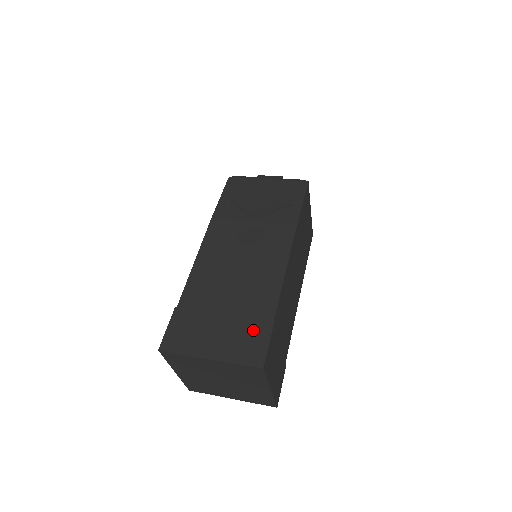
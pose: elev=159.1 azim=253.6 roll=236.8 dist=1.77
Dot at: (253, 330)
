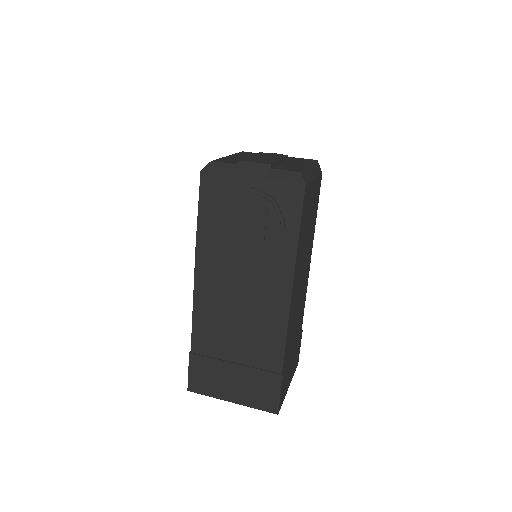
Dot at: (264, 382)
